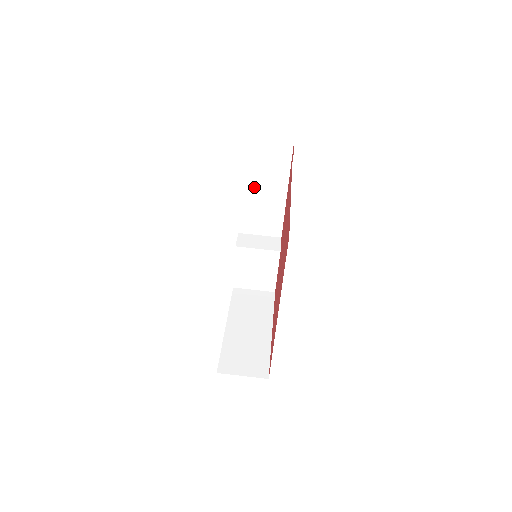
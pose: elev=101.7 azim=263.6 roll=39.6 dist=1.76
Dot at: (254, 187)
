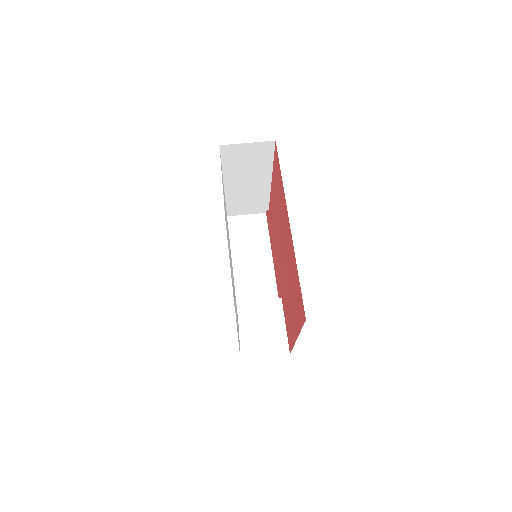
Dot at: (241, 259)
